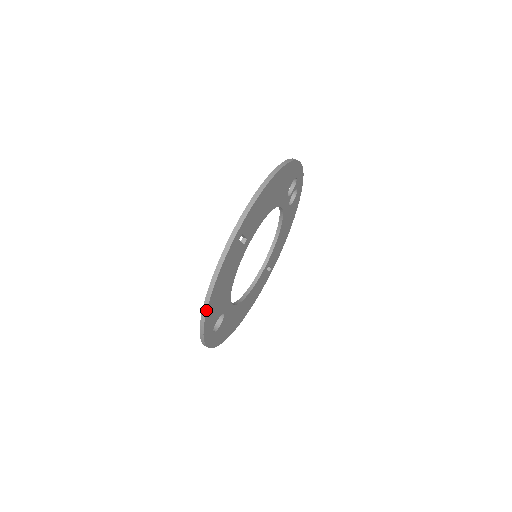
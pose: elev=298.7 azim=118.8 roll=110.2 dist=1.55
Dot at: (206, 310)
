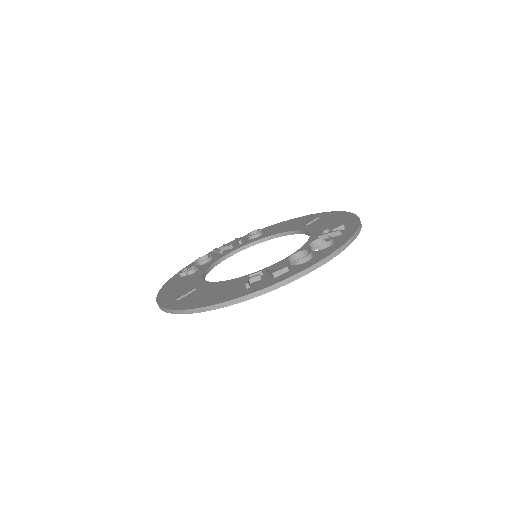
Dot at: occluded
